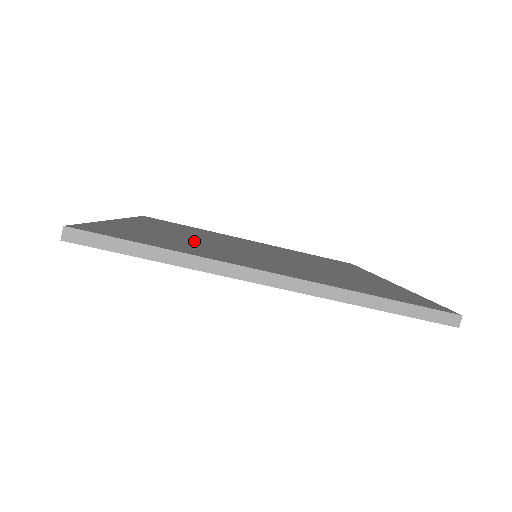
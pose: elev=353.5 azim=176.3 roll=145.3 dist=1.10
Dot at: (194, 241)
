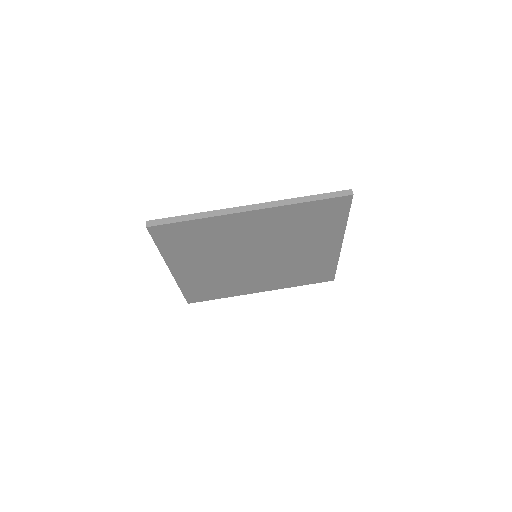
Dot at: occluded
